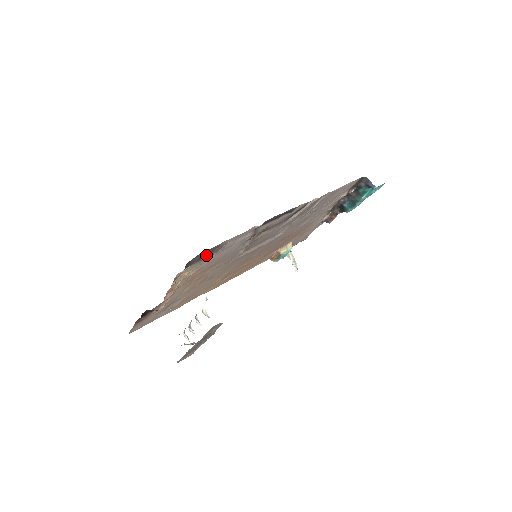
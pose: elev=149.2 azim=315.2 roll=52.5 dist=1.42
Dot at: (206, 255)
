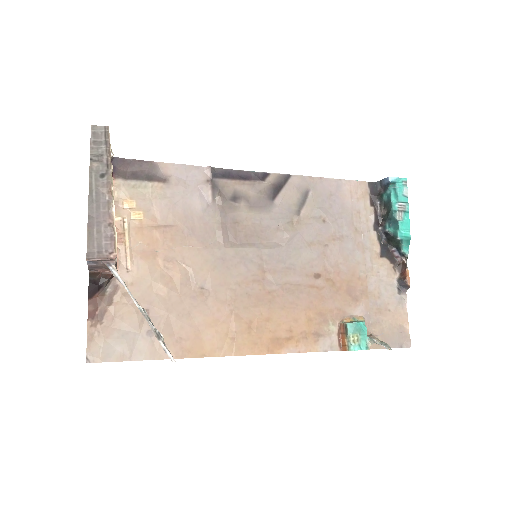
Dot at: (142, 175)
